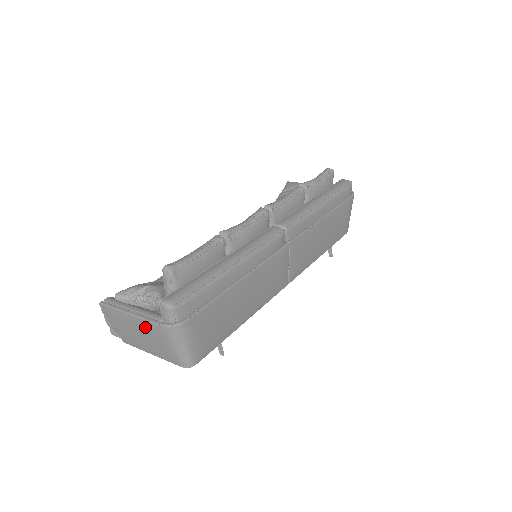
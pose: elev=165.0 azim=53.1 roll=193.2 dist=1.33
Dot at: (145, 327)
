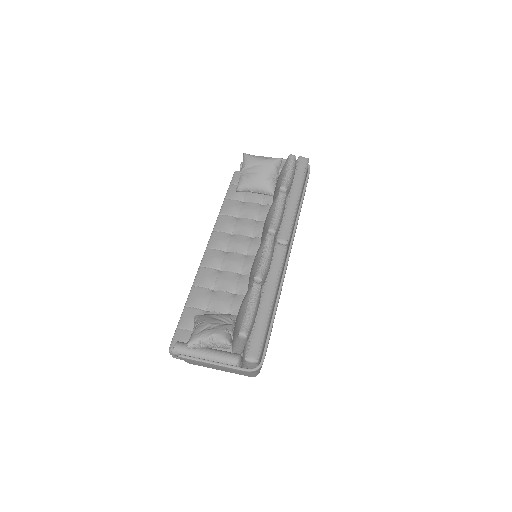
Dot at: (228, 369)
